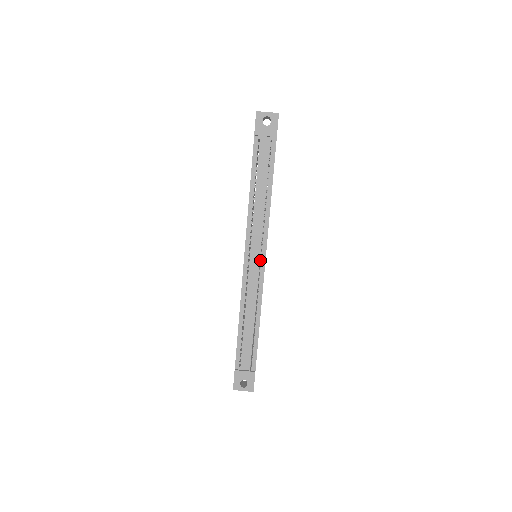
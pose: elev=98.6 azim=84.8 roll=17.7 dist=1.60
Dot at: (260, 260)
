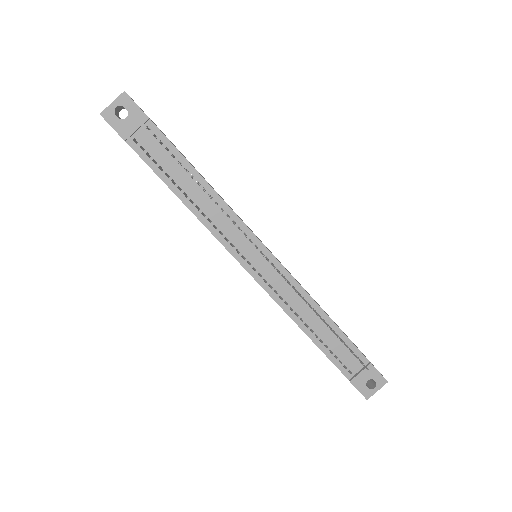
Dot at: (264, 257)
